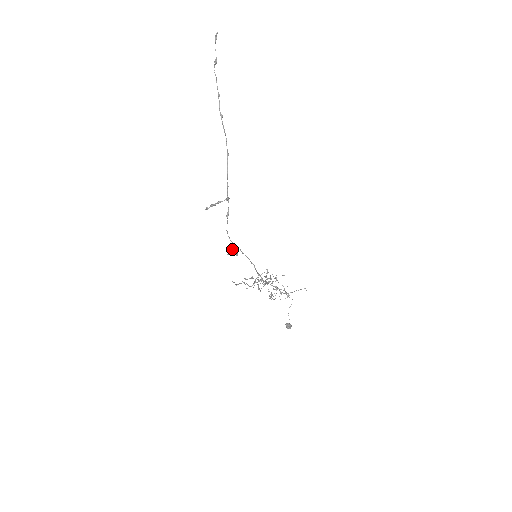
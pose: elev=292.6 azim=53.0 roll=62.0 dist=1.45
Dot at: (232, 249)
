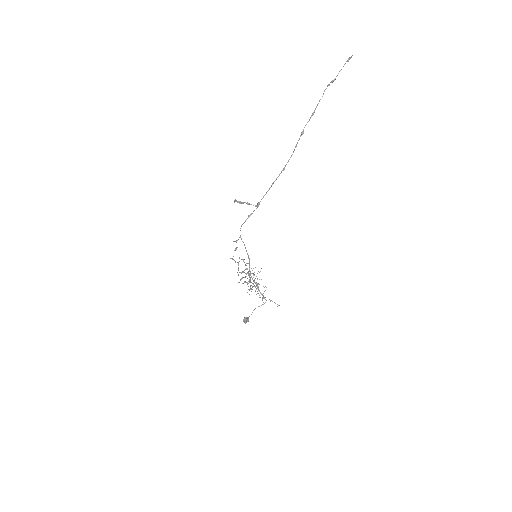
Dot at: occluded
